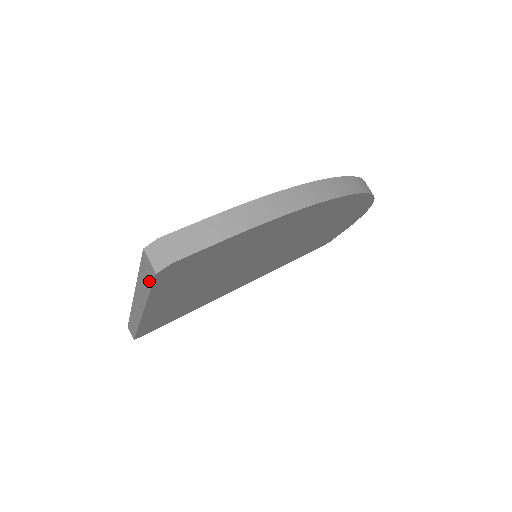
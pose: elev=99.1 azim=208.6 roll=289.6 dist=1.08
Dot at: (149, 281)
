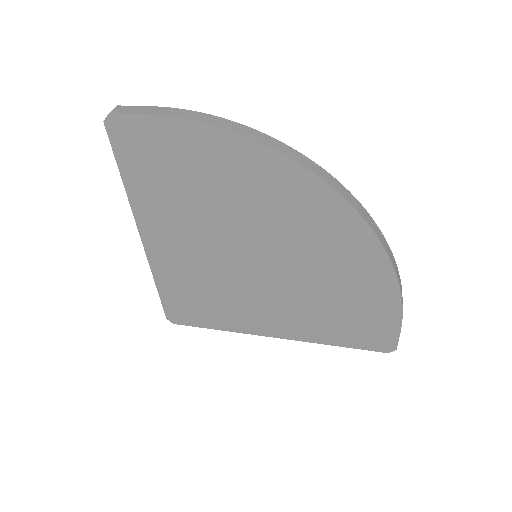
Dot at: (114, 148)
